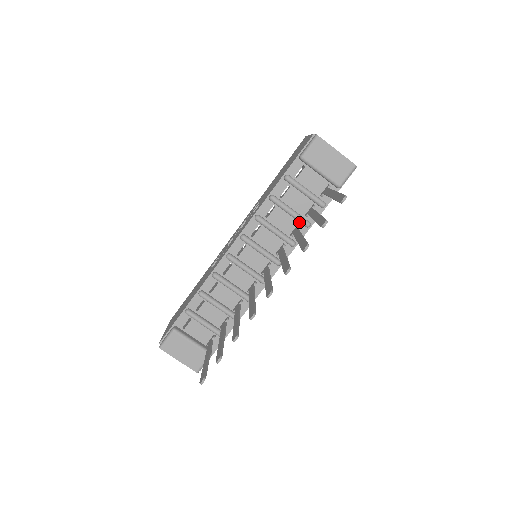
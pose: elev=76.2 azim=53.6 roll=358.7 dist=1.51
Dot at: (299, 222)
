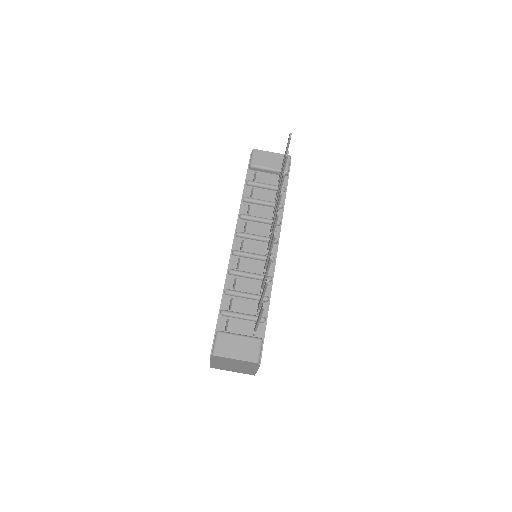
Dot at: occluded
